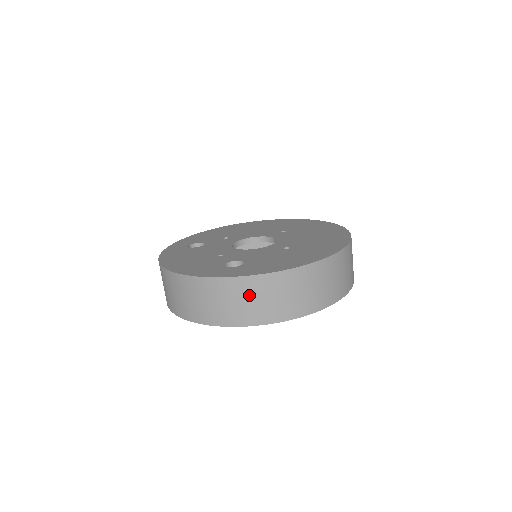
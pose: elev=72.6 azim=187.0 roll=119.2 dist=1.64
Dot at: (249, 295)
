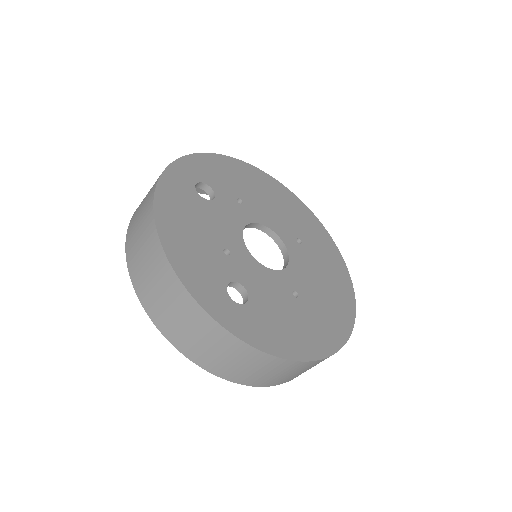
Dot at: (230, 354)
